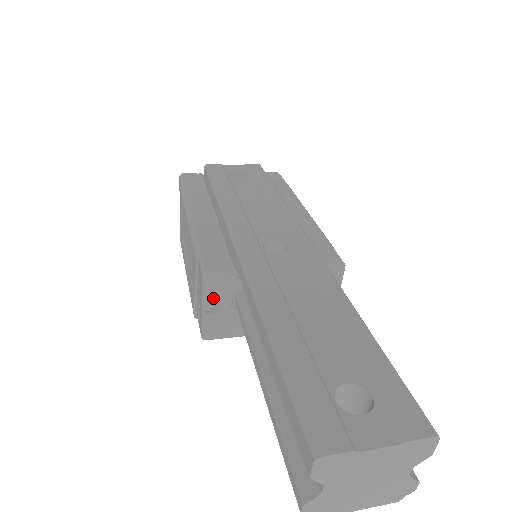
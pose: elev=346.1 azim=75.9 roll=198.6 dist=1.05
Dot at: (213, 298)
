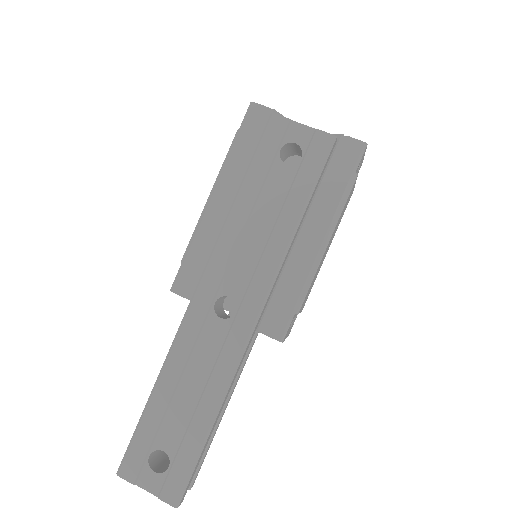
Dot at: occluded
